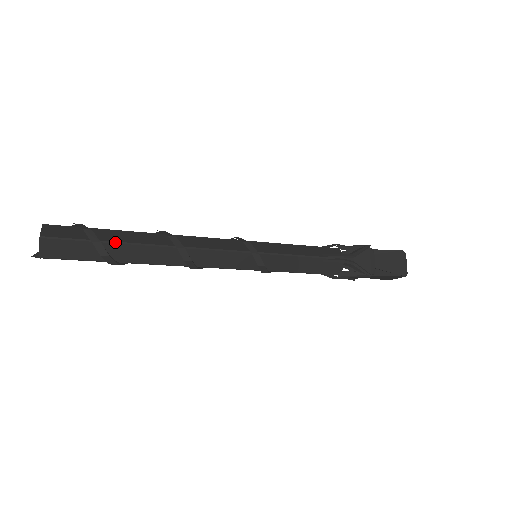
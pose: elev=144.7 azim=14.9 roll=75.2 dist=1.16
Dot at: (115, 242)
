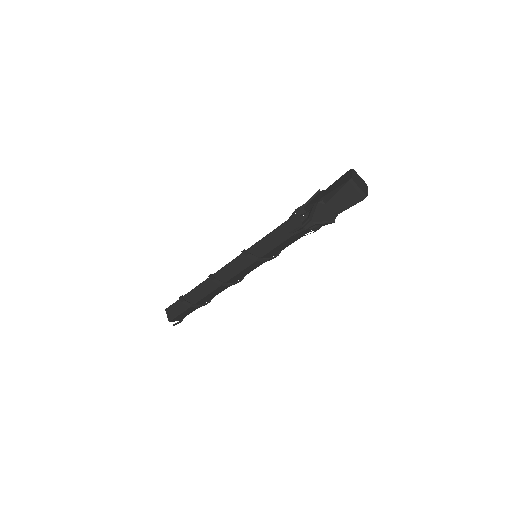
Dot at: (188, 293)
